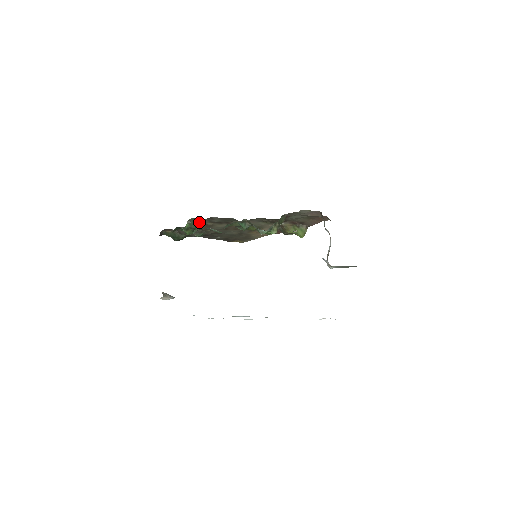
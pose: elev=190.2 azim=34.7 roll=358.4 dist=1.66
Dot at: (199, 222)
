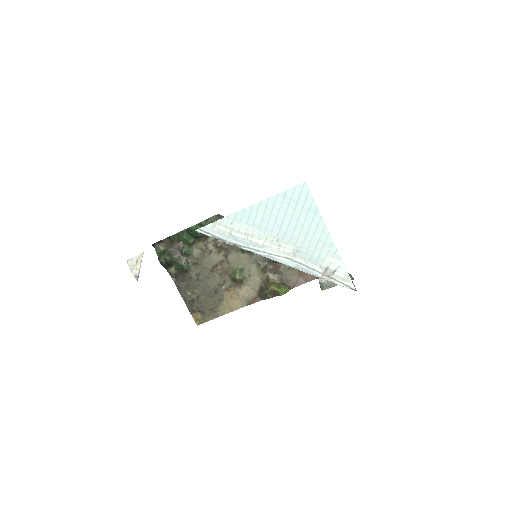
Dot at: occluded
